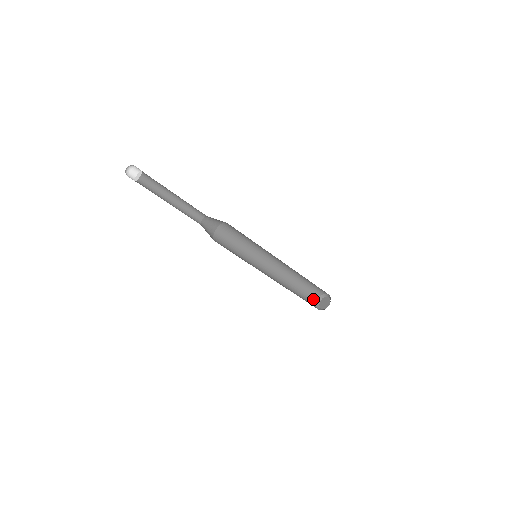
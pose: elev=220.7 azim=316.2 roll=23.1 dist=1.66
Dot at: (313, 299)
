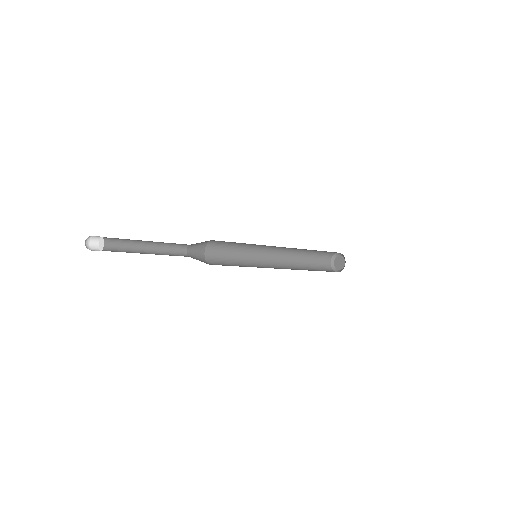
Dot at: (326, 265)
